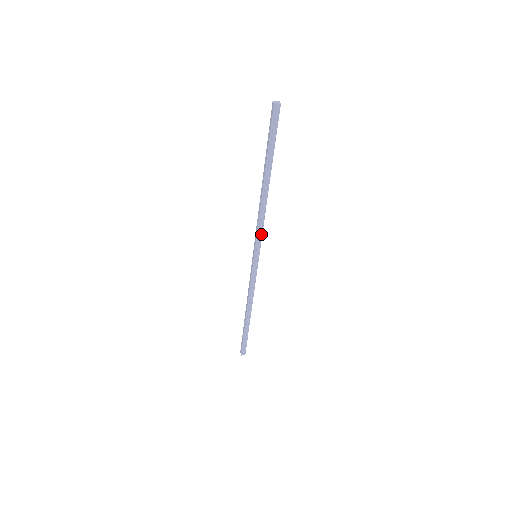
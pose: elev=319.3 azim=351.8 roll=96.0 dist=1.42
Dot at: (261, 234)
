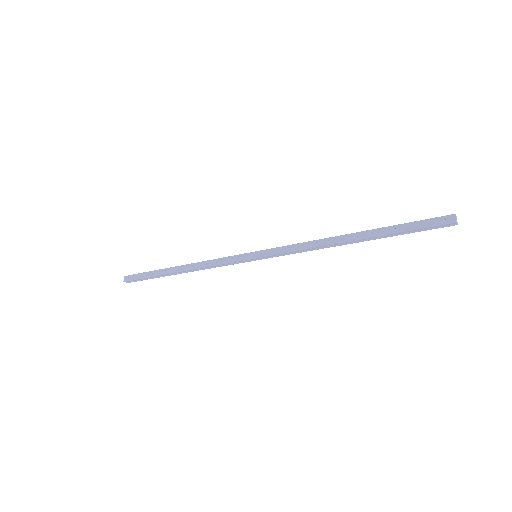
Dot at: (288, 254)
